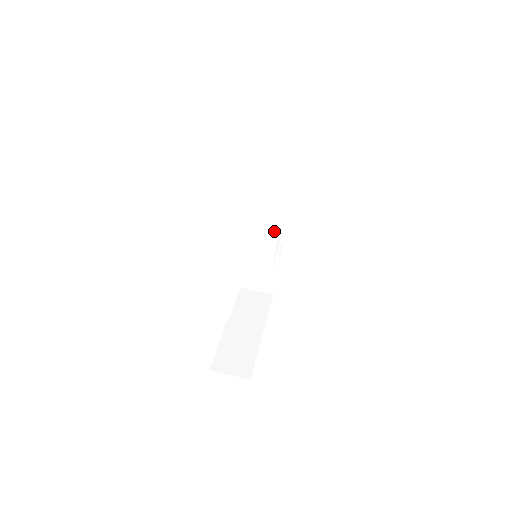
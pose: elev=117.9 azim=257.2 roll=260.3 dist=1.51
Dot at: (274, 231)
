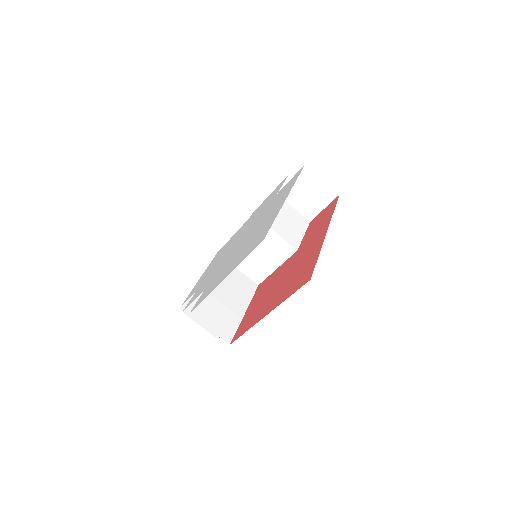
Dot at: (241, 311)
